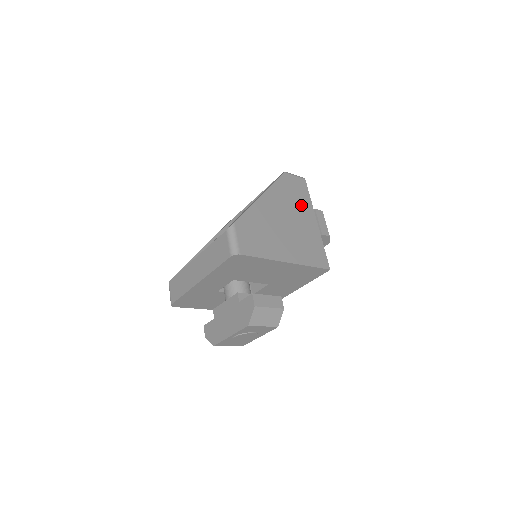
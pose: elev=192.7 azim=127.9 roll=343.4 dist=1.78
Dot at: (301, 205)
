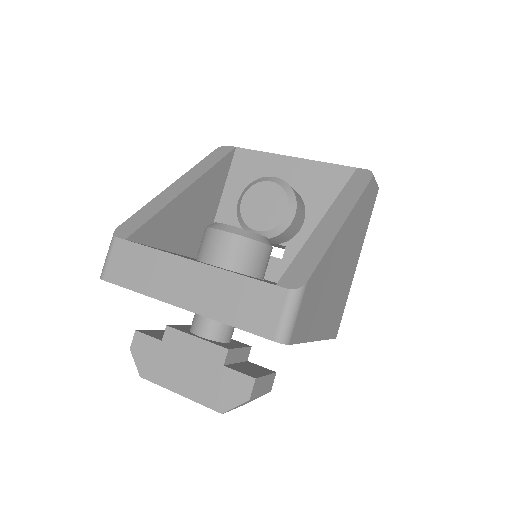
Dot at: (360, 236)
